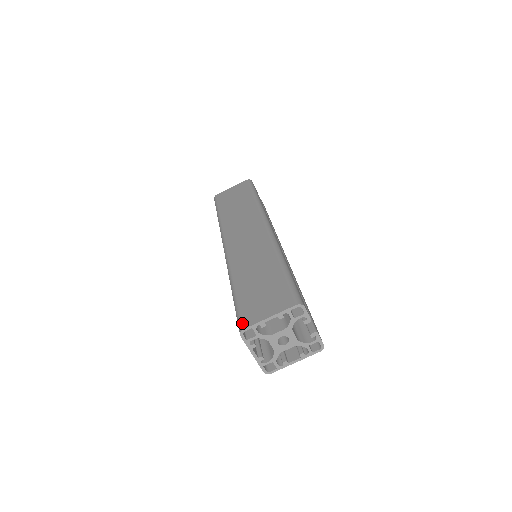
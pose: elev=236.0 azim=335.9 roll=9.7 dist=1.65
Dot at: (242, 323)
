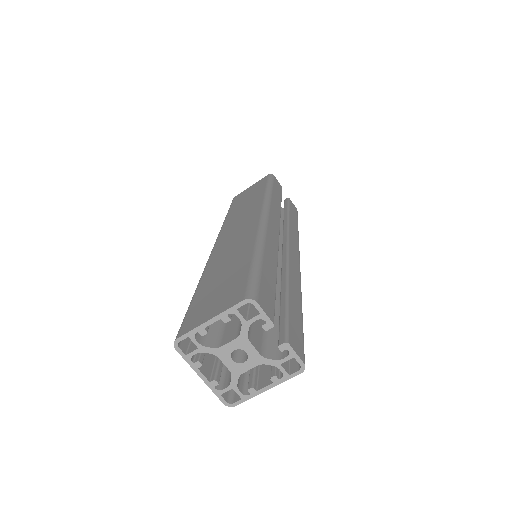
Dot at: (179, 331)
